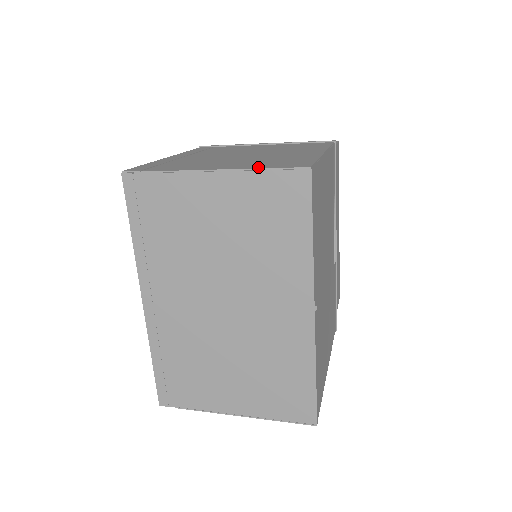
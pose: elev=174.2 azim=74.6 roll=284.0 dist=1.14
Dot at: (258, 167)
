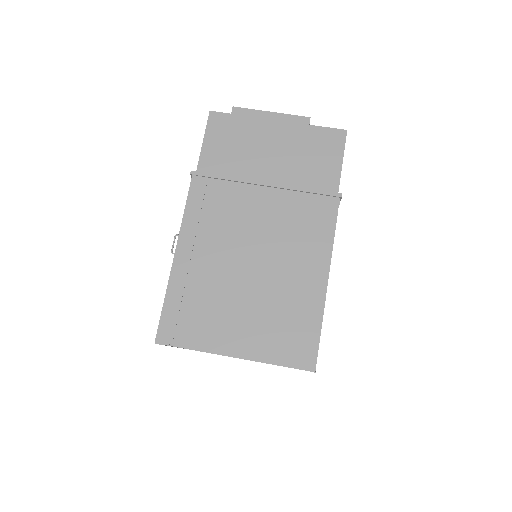
Dot at: (273, 360)
